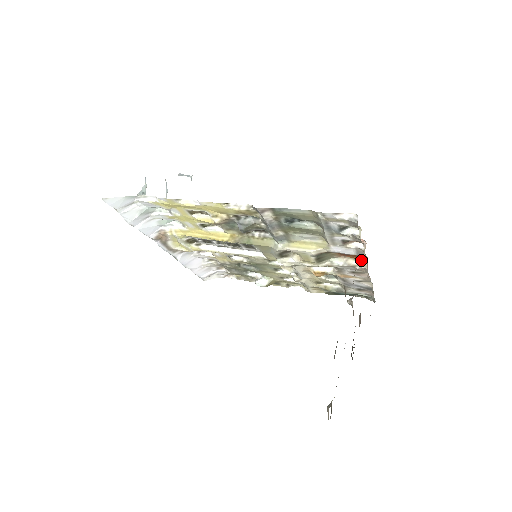
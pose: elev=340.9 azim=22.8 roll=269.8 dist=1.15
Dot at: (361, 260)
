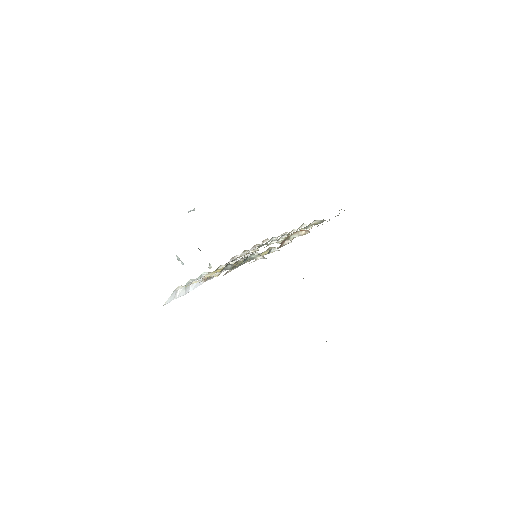
Dot at: (304, 230)
